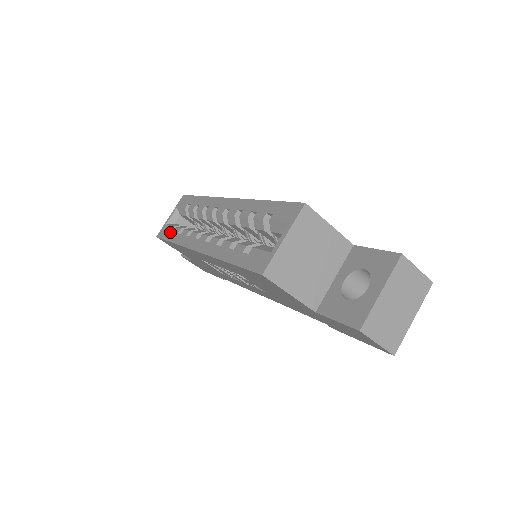
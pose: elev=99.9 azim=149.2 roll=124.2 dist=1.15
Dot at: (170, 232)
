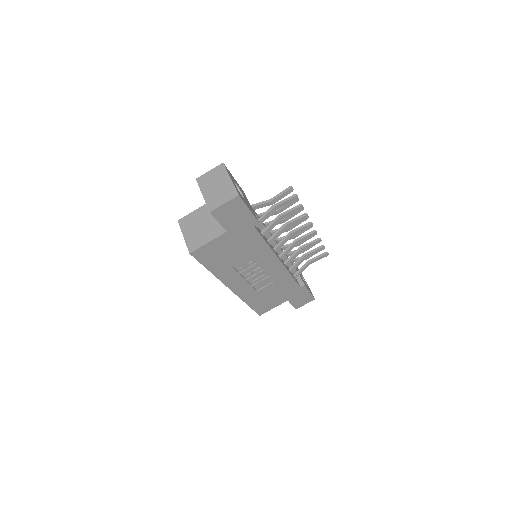
Dot at: occluded
